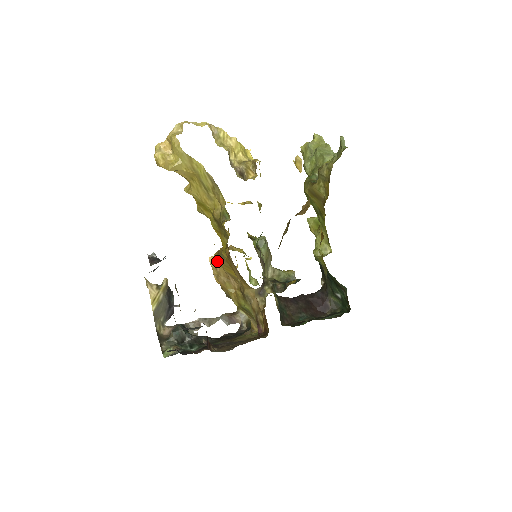
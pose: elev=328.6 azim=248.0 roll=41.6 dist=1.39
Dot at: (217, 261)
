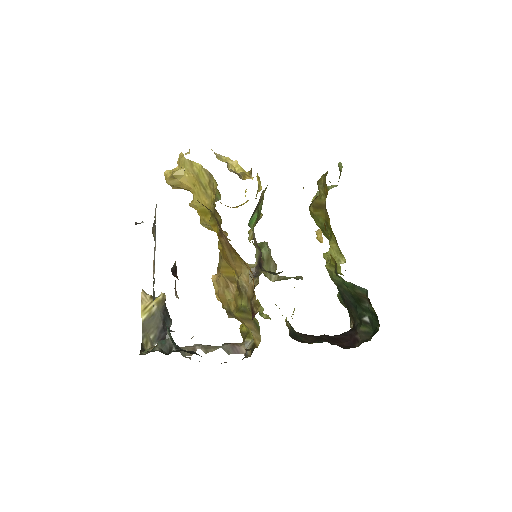
Dot at: (218, 273)
